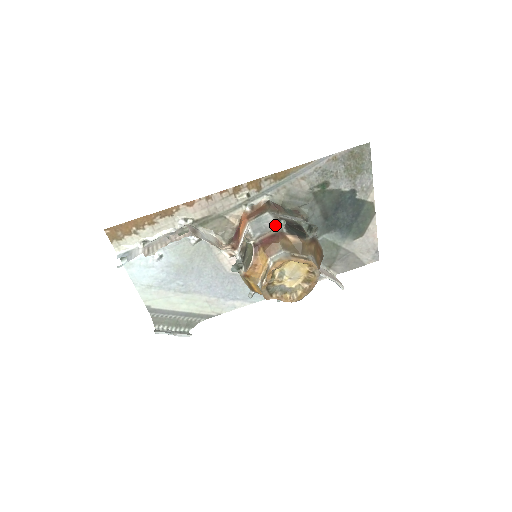
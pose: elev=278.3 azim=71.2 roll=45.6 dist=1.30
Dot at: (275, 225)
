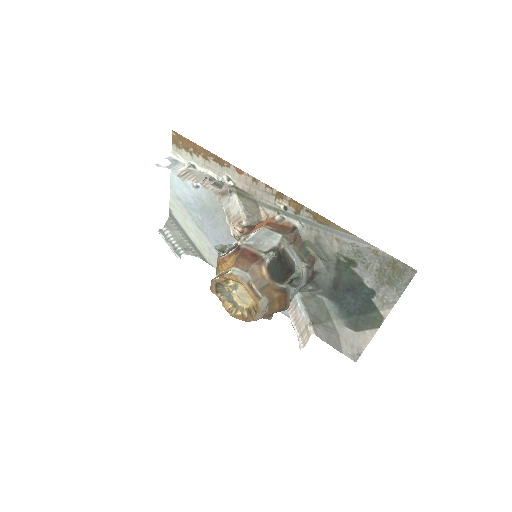
Dot at: (268, 250)
